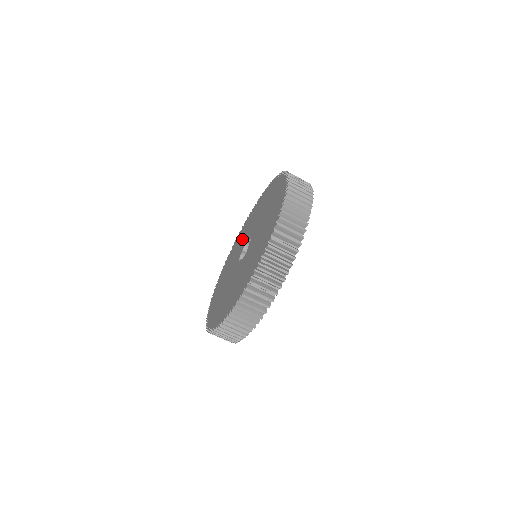
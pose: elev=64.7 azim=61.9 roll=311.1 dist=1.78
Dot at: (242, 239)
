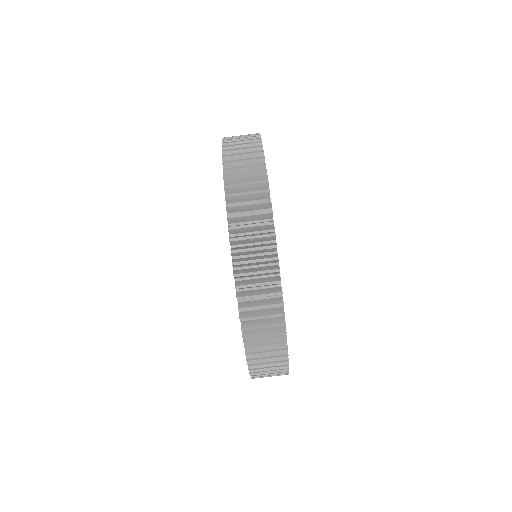
Dot at: occluded
